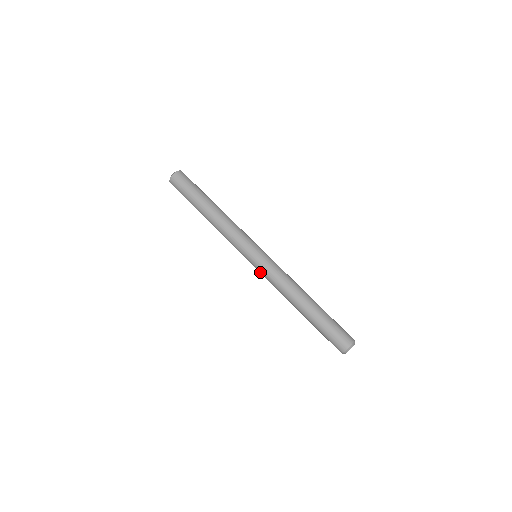
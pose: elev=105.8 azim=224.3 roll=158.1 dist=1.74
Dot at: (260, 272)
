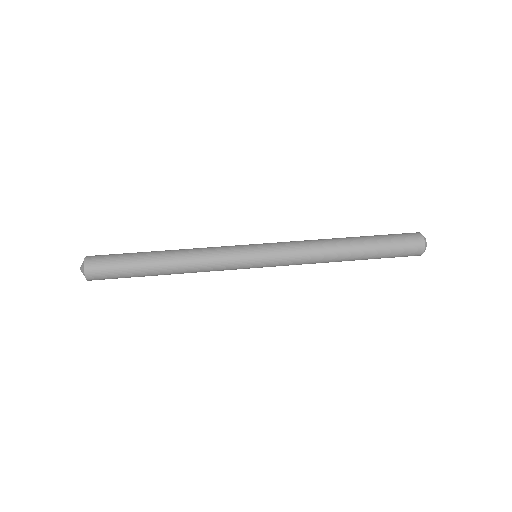
Dot at: (277, 255)
